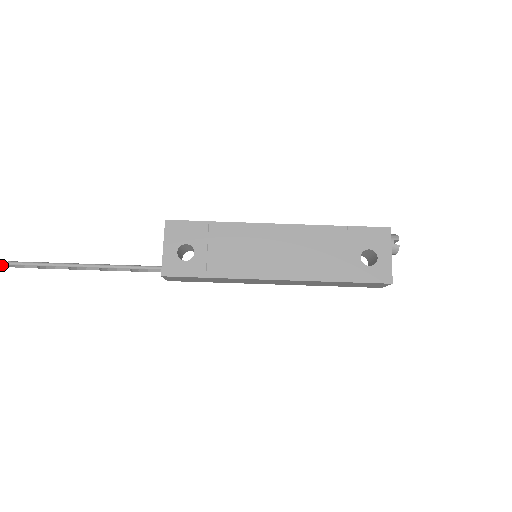
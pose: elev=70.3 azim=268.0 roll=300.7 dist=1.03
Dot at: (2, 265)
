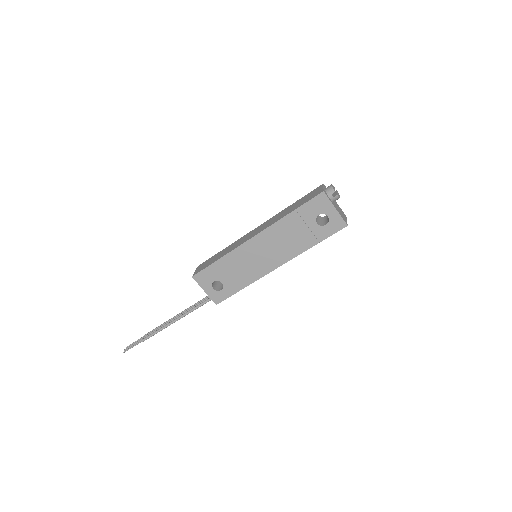
Dot at: (139, 340)
